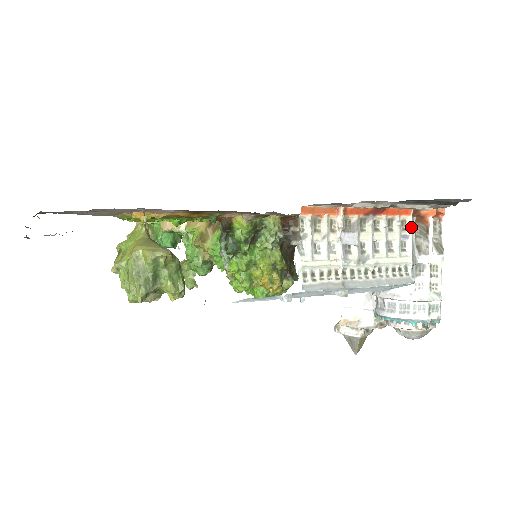
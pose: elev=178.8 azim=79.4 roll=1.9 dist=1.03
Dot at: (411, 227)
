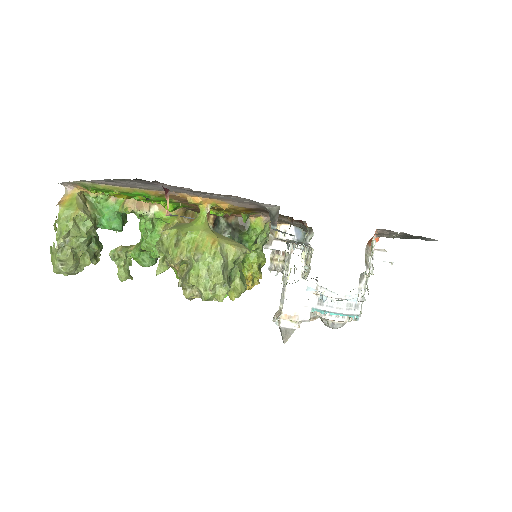
Dot at: occluded
